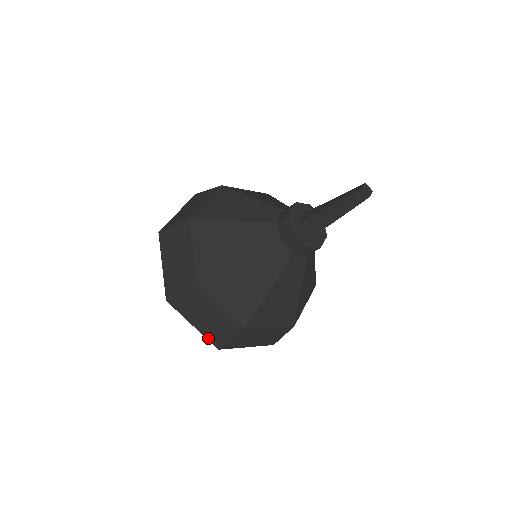
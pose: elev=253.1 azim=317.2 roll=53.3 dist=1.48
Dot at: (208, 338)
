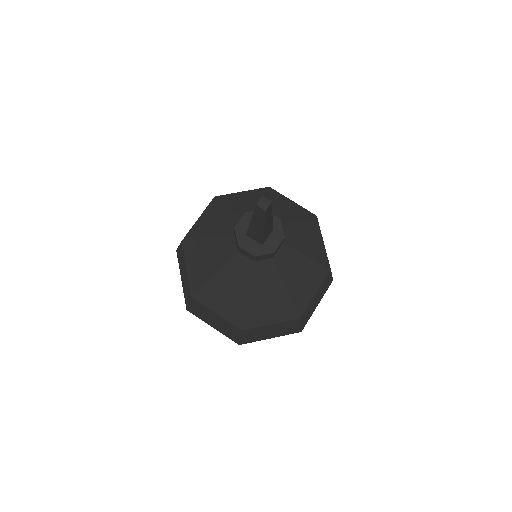
Dot at: (227, 336)
